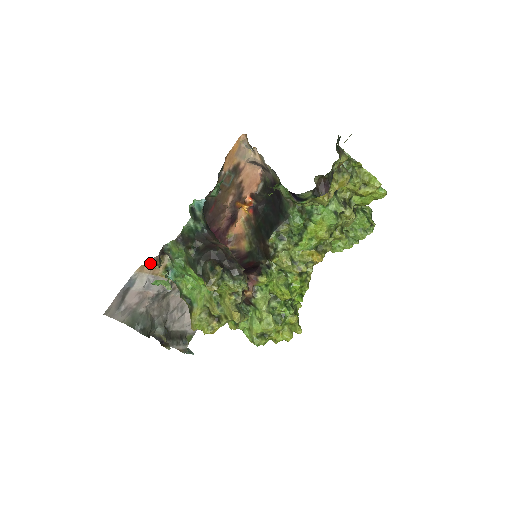
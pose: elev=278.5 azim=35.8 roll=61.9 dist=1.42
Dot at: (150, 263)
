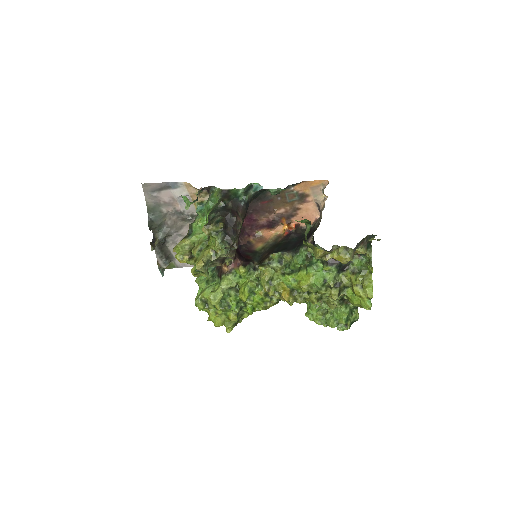
Dot at: (196, 188)
